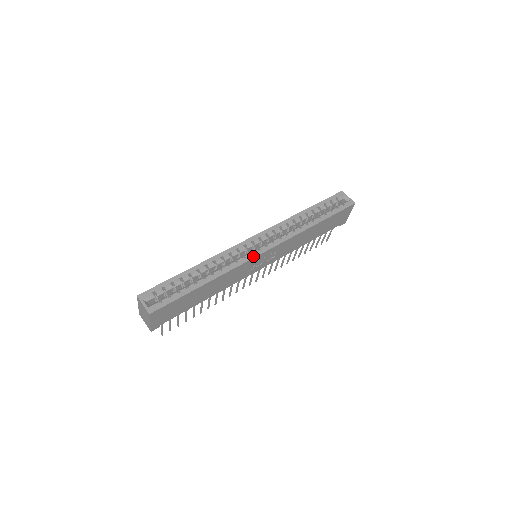
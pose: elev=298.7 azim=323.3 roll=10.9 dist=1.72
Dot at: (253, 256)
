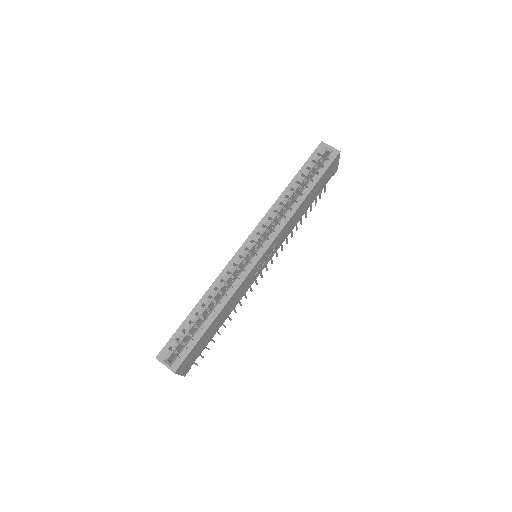
Dot at: (252, 266)
